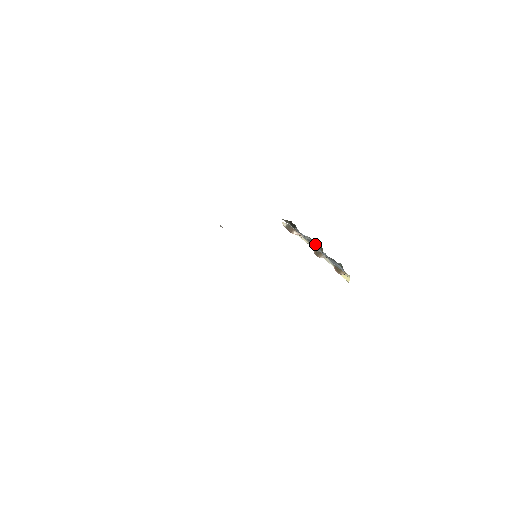
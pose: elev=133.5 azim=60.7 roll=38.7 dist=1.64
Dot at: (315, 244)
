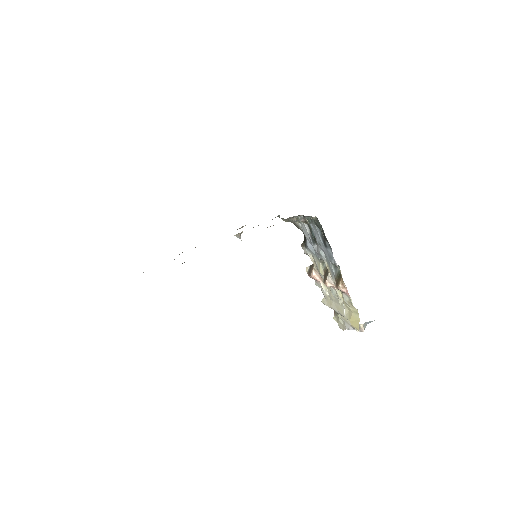
Dot at: (315, 240)
